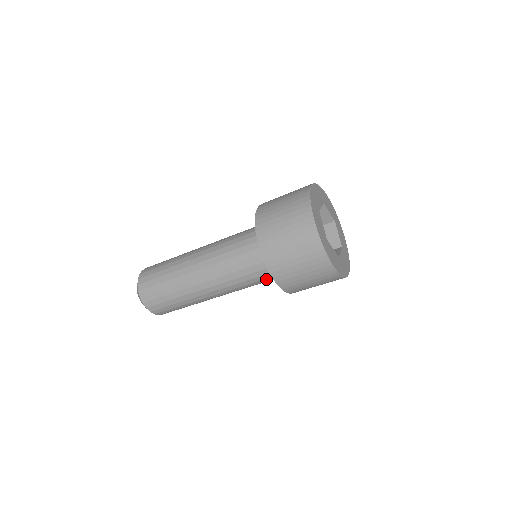
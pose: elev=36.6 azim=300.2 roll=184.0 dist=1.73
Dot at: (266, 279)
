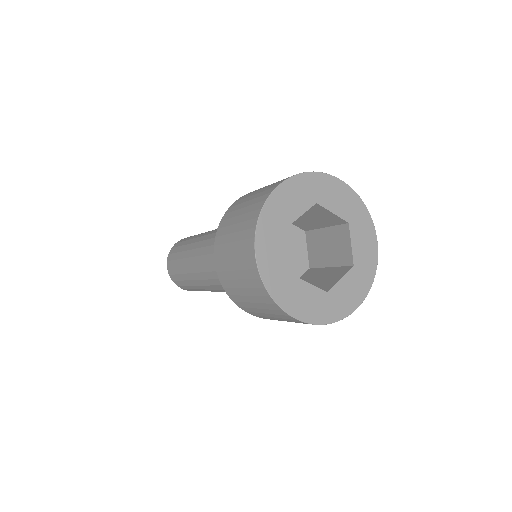
Dot at: occluded
